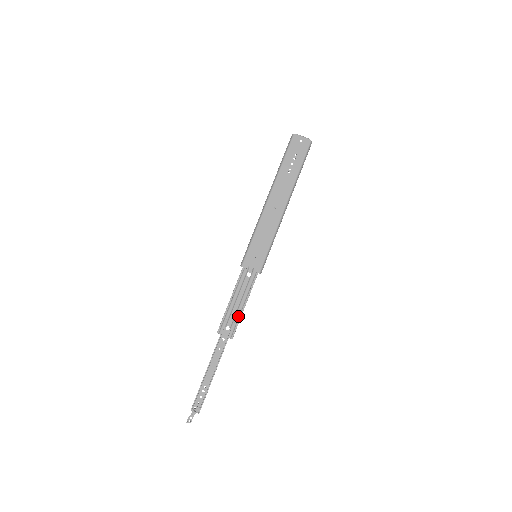
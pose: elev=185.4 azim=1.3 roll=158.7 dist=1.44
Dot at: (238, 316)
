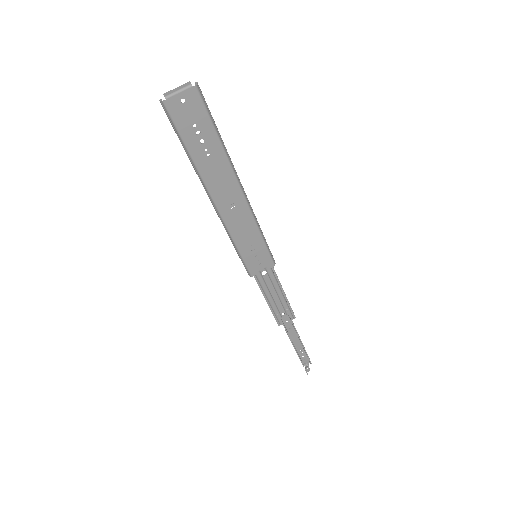
Dot at: (285, 304)
